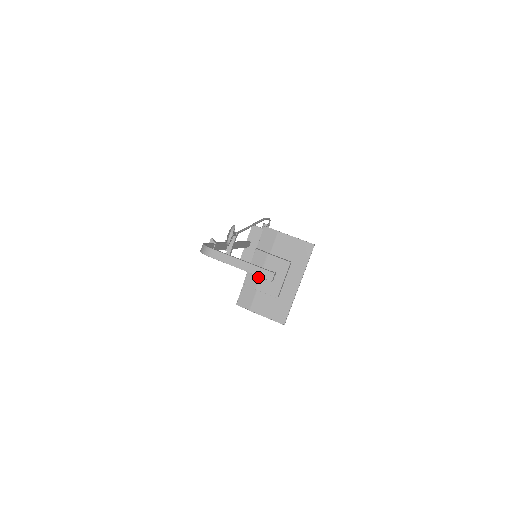
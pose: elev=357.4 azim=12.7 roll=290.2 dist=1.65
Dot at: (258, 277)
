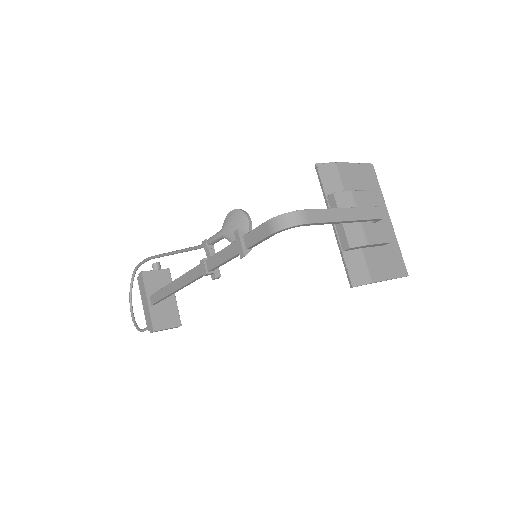
Dot at: (361, 227)
